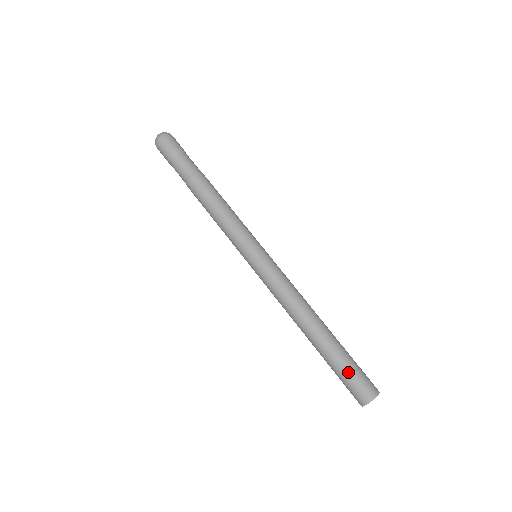
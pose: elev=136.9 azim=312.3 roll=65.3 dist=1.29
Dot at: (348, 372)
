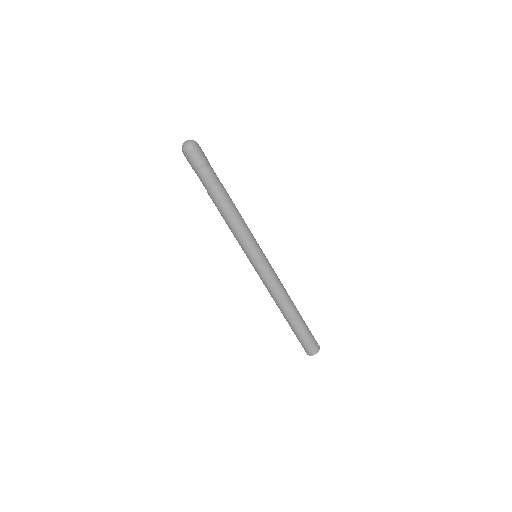
Dot at: (305, 338)
